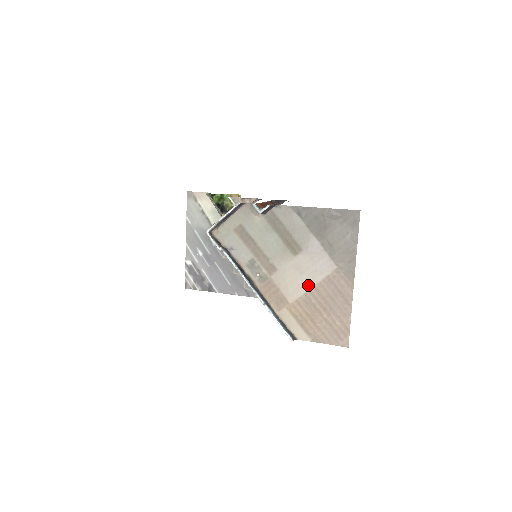
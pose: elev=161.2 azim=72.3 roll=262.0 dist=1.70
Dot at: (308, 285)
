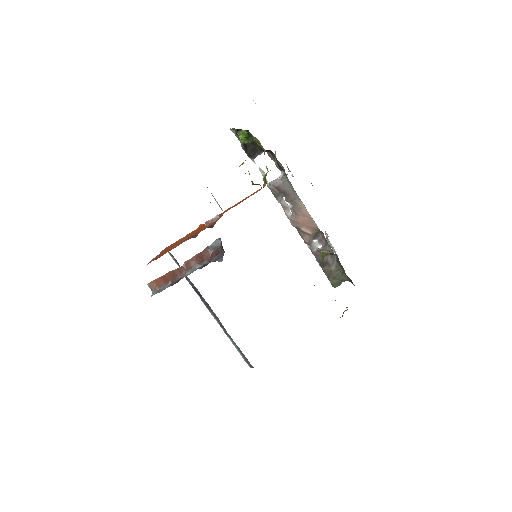
Dot at: occluded
